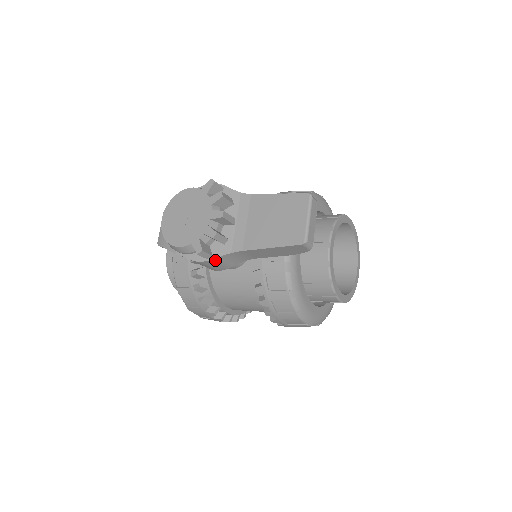
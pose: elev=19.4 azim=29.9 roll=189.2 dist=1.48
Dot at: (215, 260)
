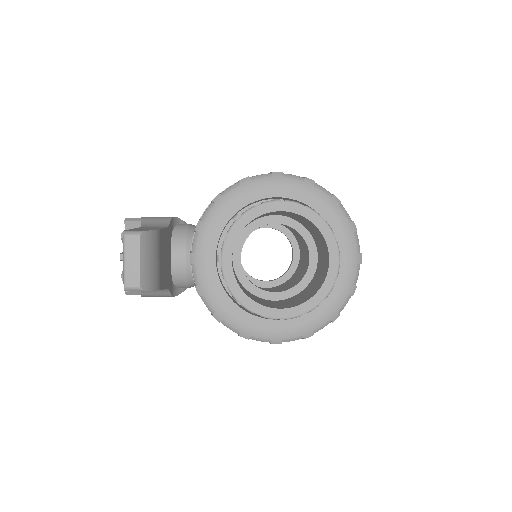
Dot at: (145, 295)
